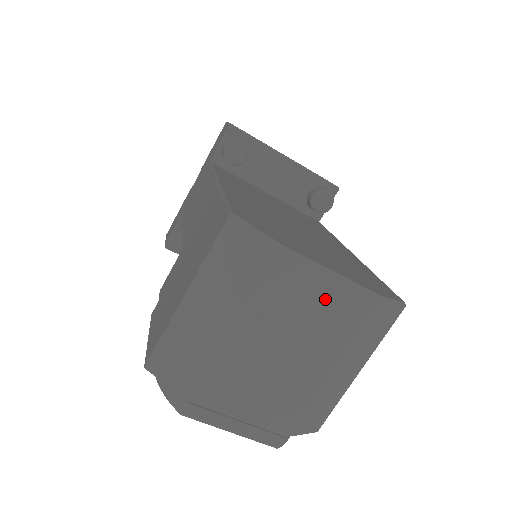
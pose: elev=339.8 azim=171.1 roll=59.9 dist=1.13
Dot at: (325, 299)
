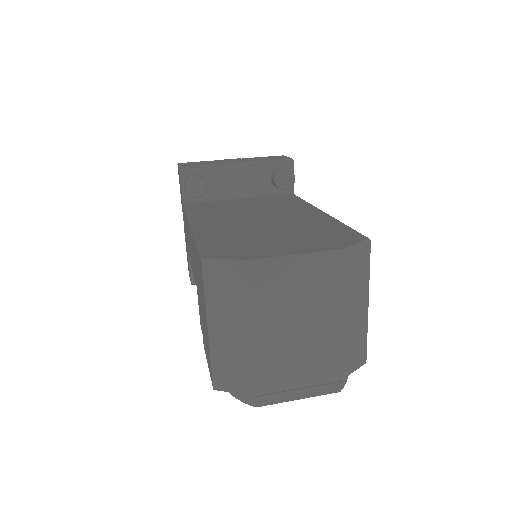
Dot at: (302, 276)
